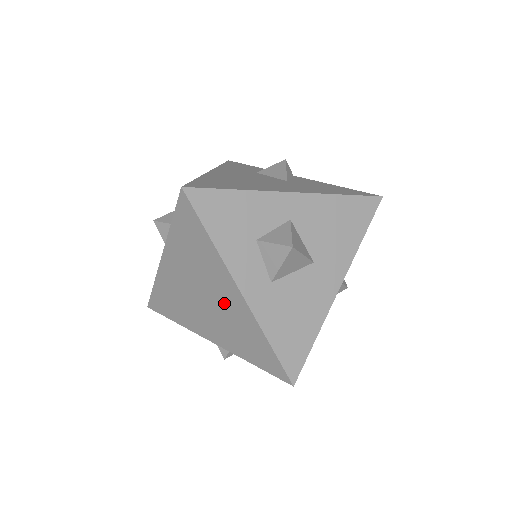
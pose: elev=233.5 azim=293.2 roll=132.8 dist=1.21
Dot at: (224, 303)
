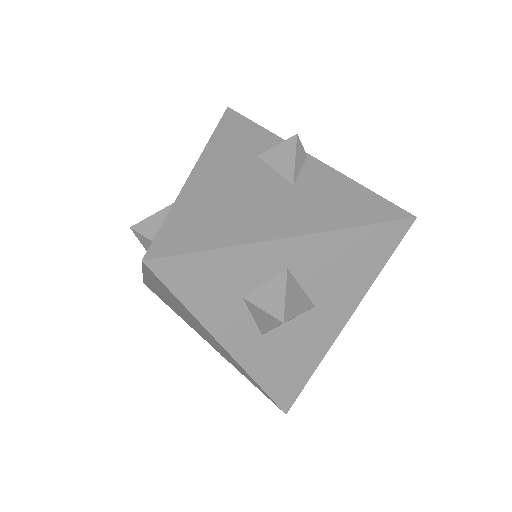
Dot at: (212, 341)
